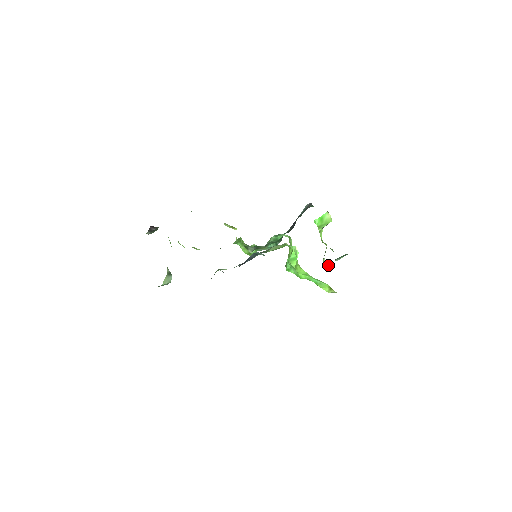
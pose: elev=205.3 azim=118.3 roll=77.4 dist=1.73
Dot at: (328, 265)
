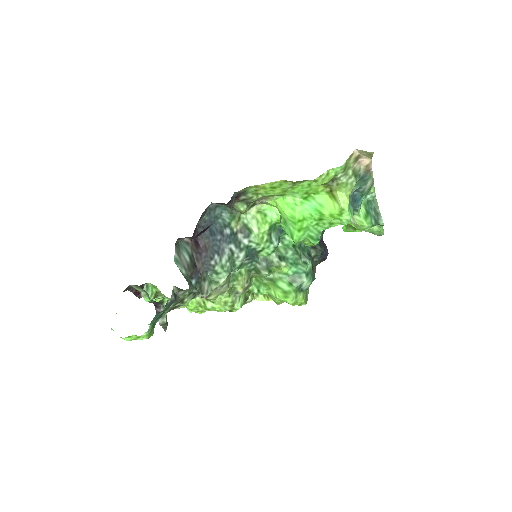
Dot at: (358, 220)
